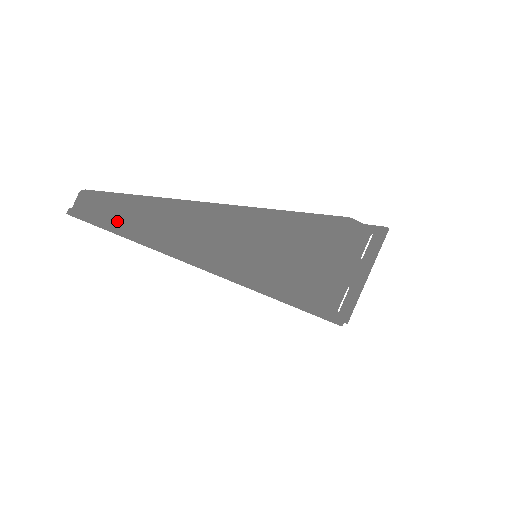
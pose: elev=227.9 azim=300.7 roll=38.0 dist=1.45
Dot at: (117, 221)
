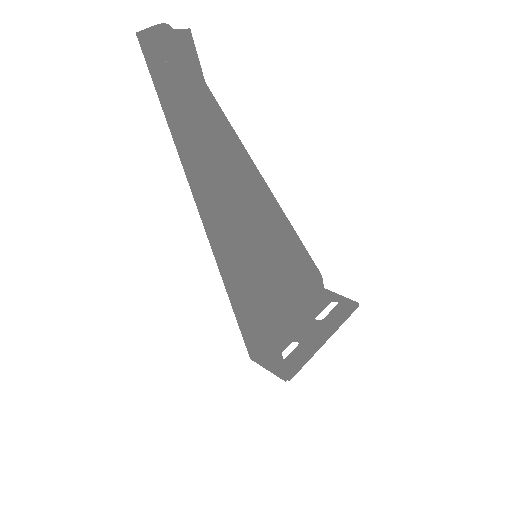
Dot at: occluded
